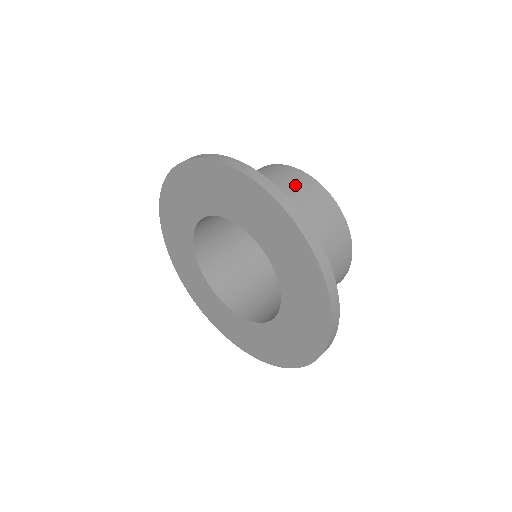
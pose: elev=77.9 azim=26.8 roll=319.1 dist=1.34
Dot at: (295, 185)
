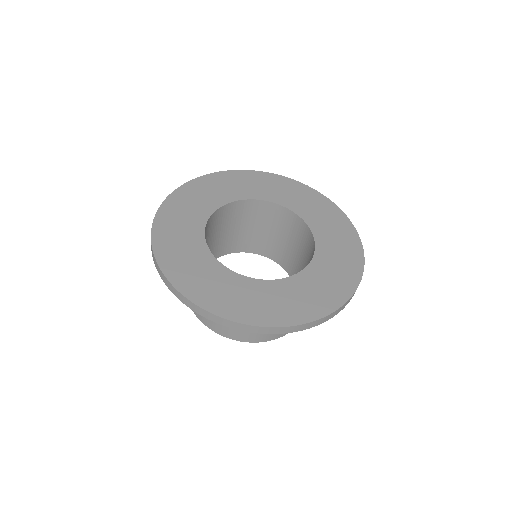
Dot at: occluded
